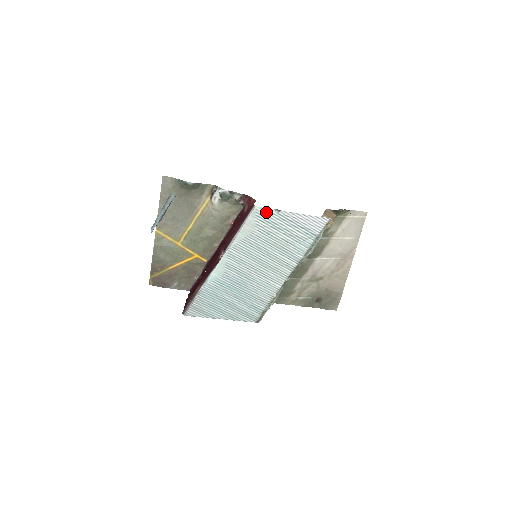
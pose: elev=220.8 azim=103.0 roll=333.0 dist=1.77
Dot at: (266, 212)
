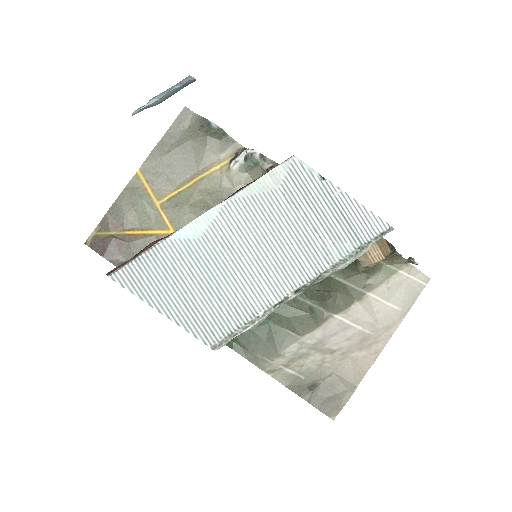
Dot at: (305, 171)
